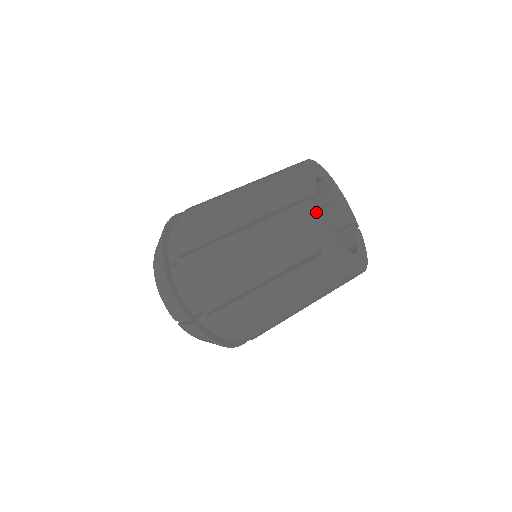
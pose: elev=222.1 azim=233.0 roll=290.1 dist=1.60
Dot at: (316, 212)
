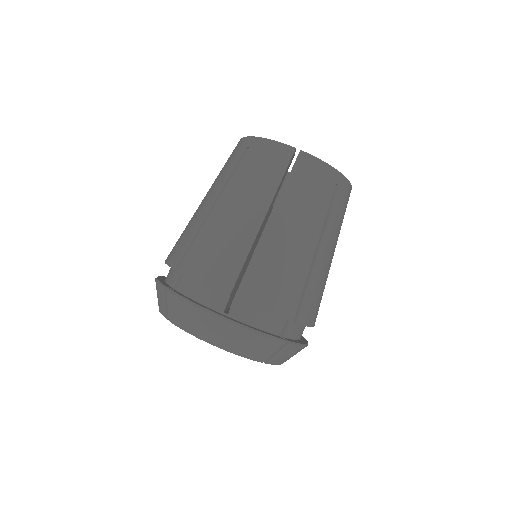
Dot at: occluded
